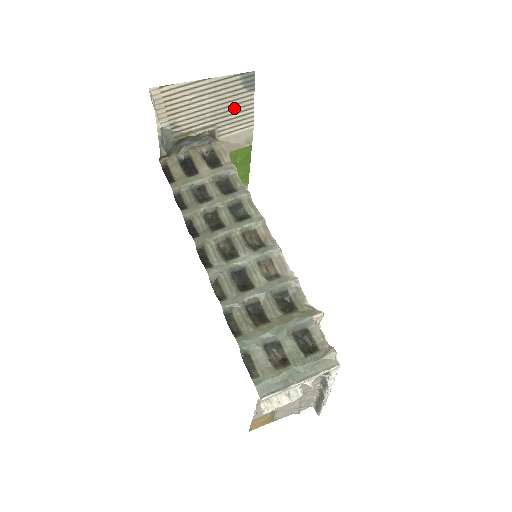
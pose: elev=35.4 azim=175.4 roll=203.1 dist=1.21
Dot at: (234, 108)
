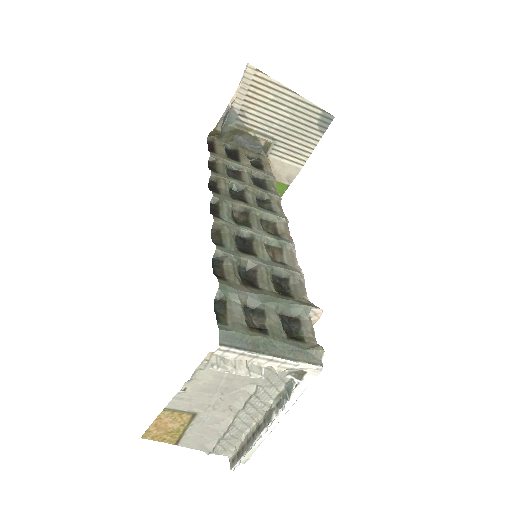
Dot at: (299, 137)
